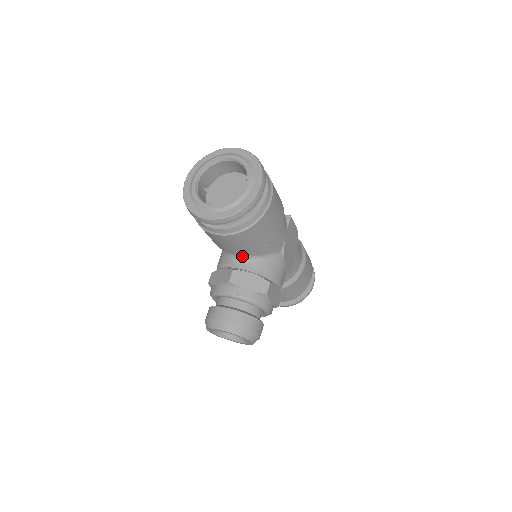
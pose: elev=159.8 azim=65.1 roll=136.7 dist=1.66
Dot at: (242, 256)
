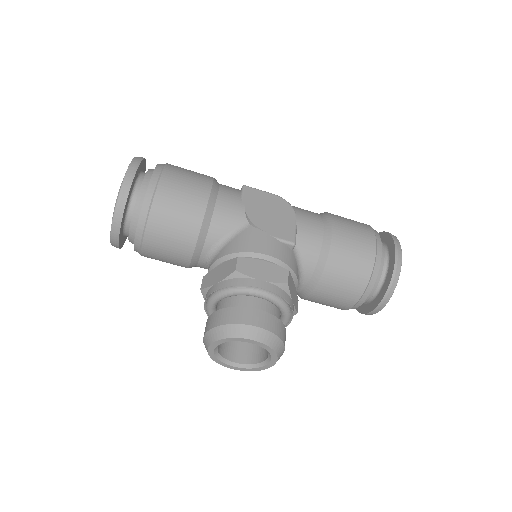
Dot at: (207, 257)
